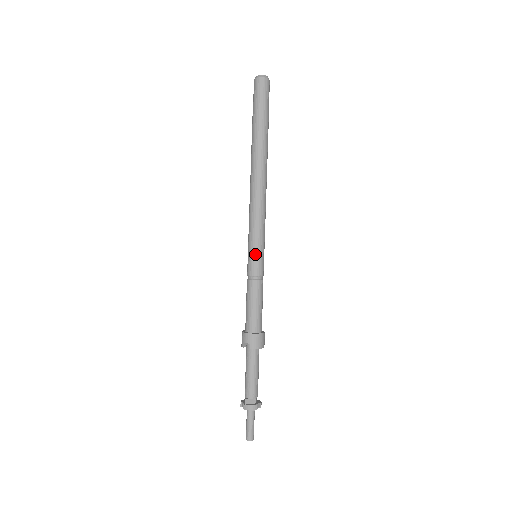
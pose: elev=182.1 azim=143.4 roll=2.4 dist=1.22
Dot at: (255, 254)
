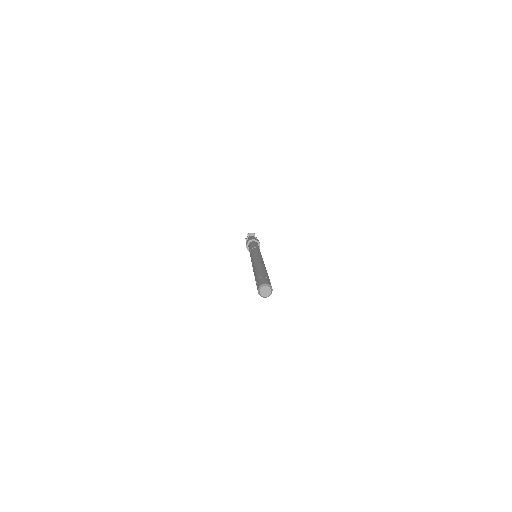
Dot at: occluded
